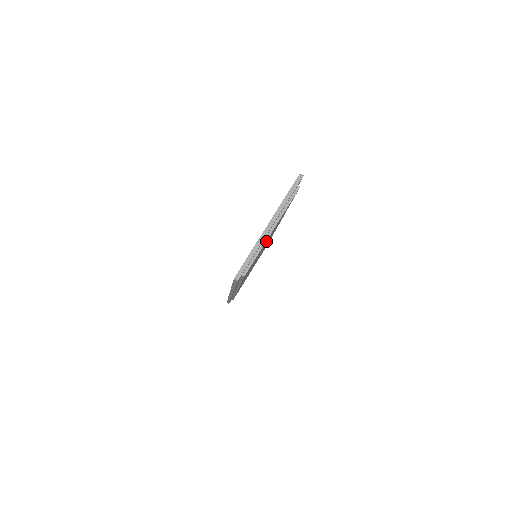
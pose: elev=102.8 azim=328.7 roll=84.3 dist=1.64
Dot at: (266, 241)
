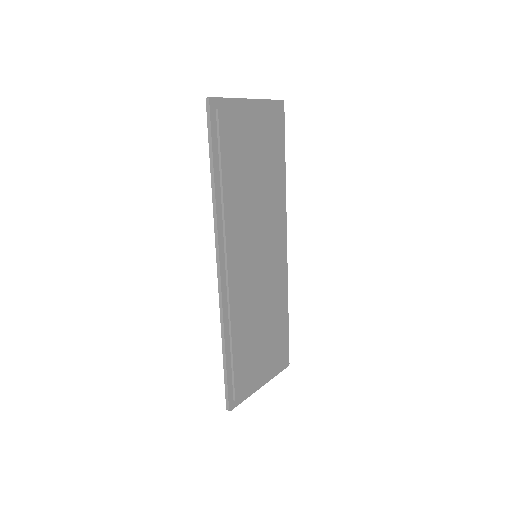
Dot at: (248, 124)
